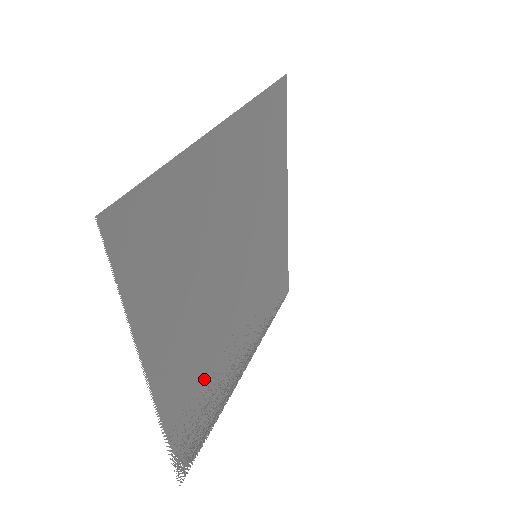
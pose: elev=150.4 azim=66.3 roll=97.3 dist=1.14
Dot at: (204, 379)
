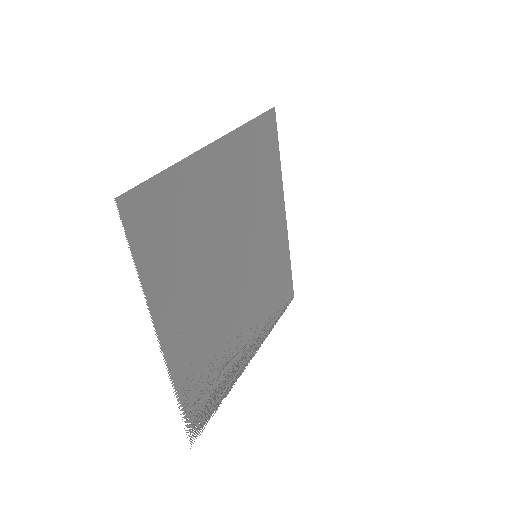
Dot at: (210, 354)
